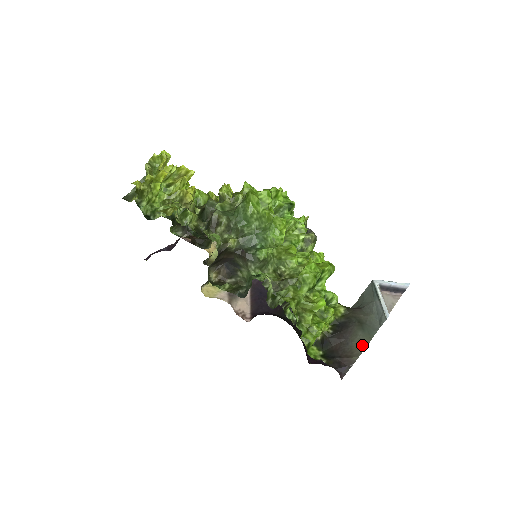
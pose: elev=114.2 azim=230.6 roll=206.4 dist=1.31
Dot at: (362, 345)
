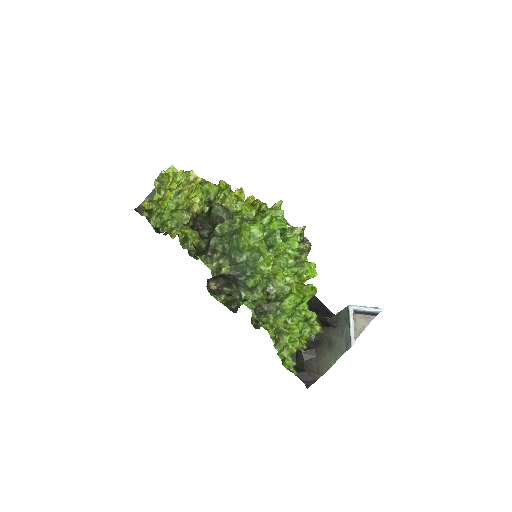
Dot at: (327, 366)
